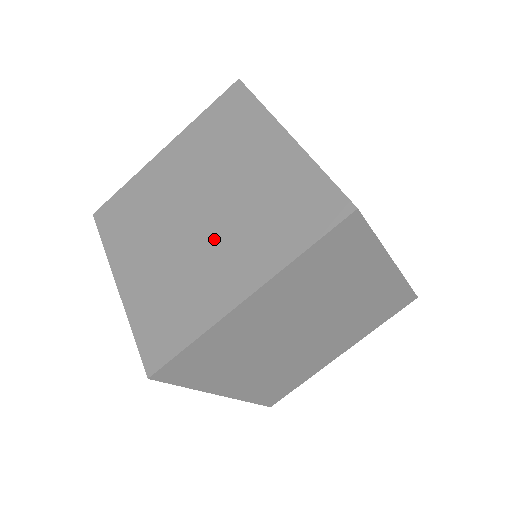
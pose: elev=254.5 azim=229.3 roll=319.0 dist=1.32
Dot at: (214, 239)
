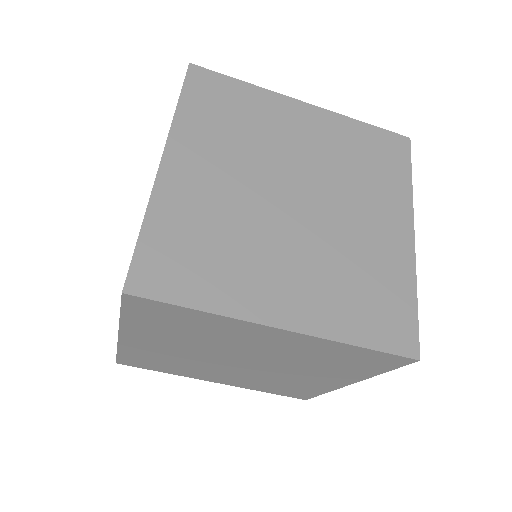
Dot at: (292, 241)
